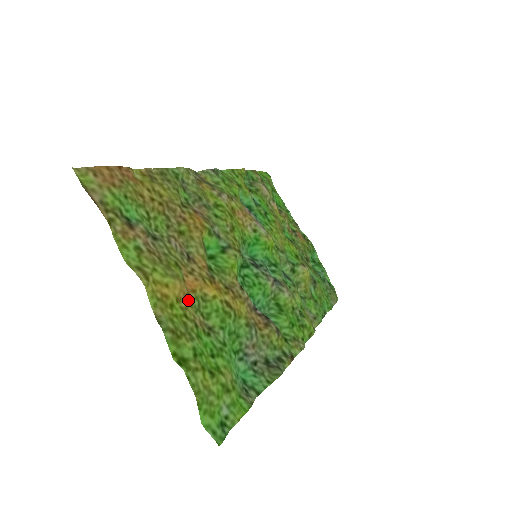
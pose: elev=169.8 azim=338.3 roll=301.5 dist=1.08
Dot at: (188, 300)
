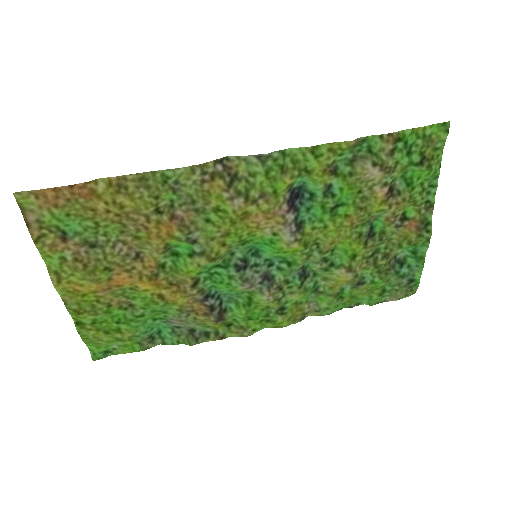
Dot at: (108, 291)
